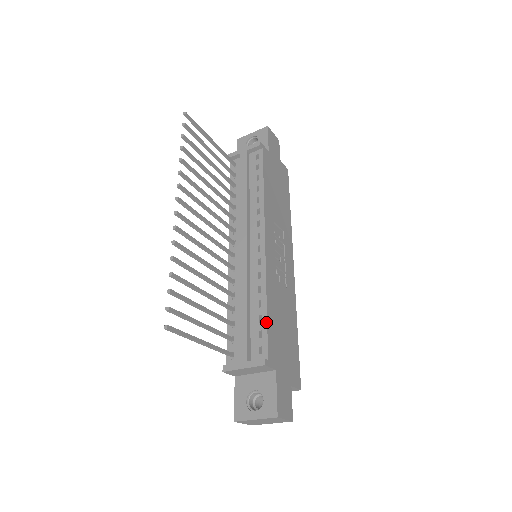
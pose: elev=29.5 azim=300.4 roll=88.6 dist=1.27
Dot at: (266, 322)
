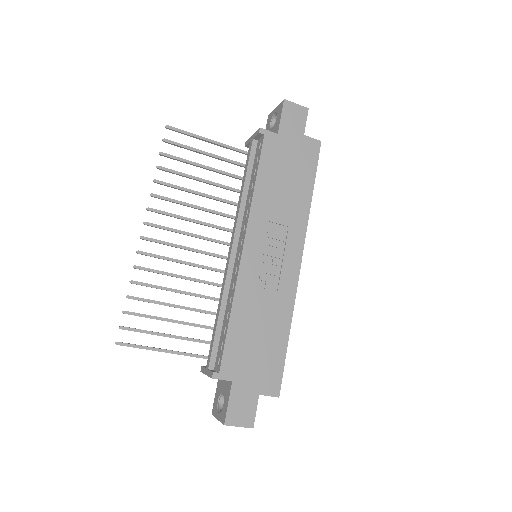
Dot at: (225, 335)
